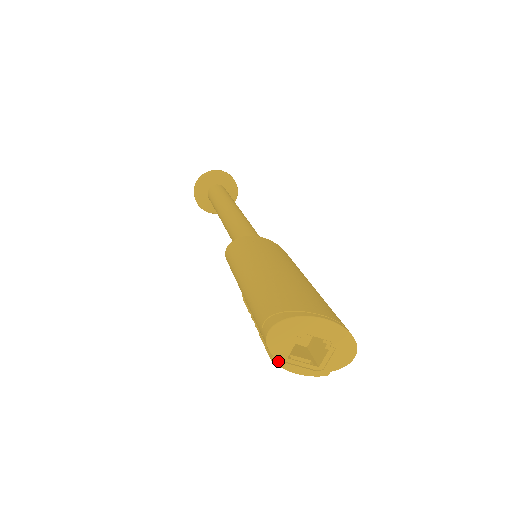
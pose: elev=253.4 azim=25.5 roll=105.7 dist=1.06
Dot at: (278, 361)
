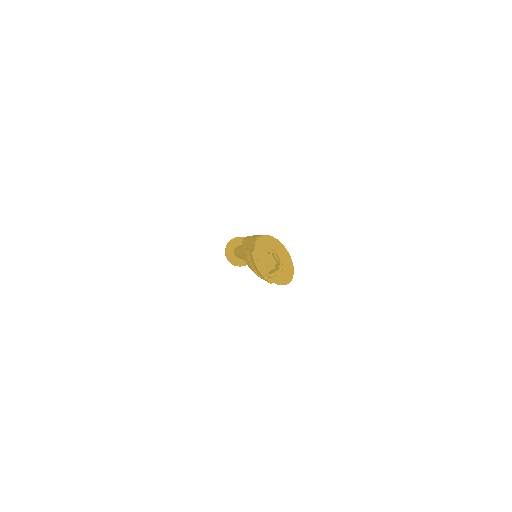
Dot at: (255, 255)
